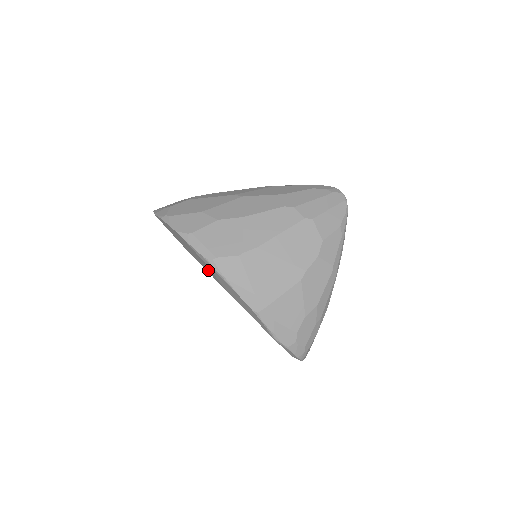
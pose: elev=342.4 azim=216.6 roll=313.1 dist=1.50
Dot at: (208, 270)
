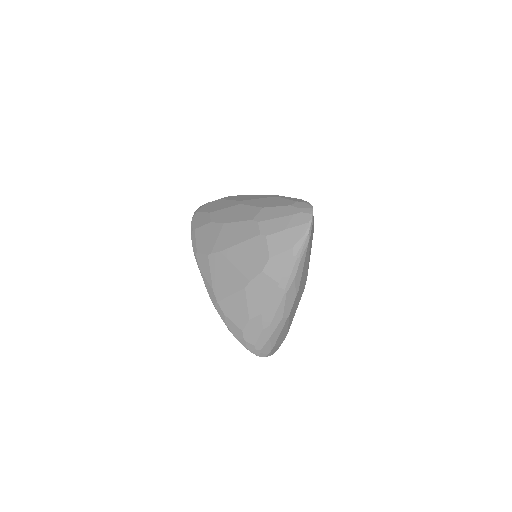
Dot at: occluded
